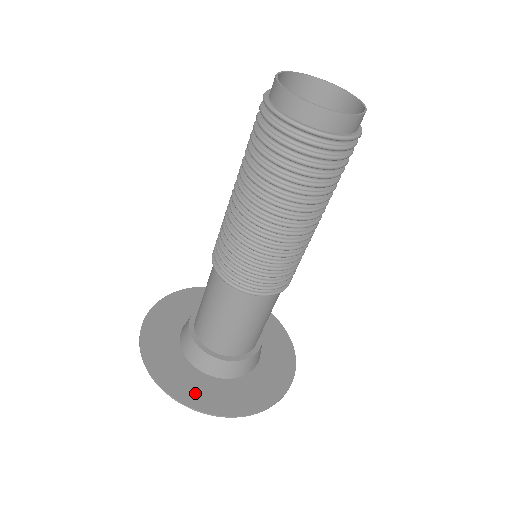
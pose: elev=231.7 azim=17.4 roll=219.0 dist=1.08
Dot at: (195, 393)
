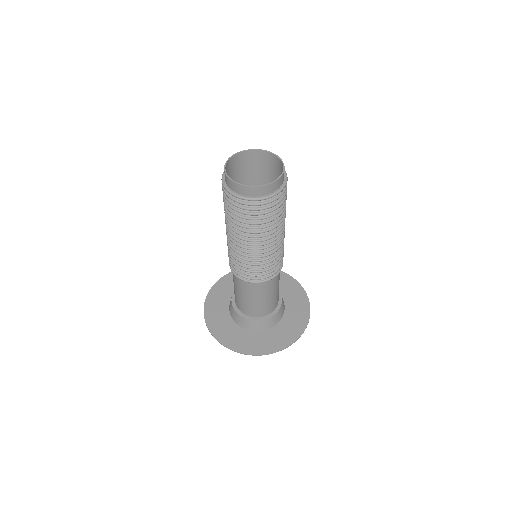
Dot at: (239, 343)
